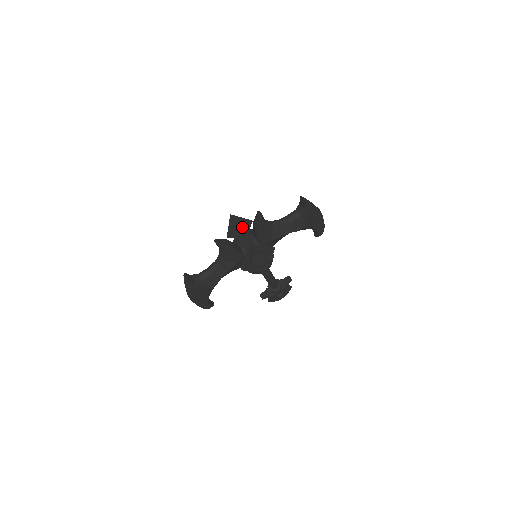
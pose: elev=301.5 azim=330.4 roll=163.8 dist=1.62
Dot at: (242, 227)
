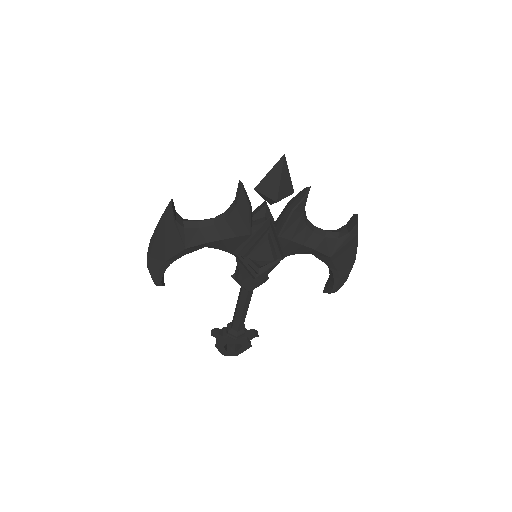
Dot at: (283, 184)
